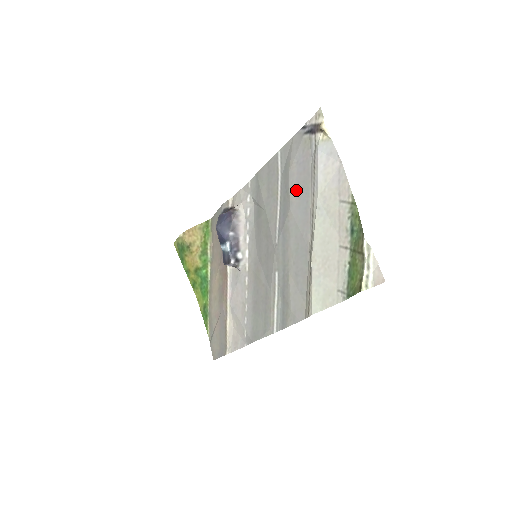
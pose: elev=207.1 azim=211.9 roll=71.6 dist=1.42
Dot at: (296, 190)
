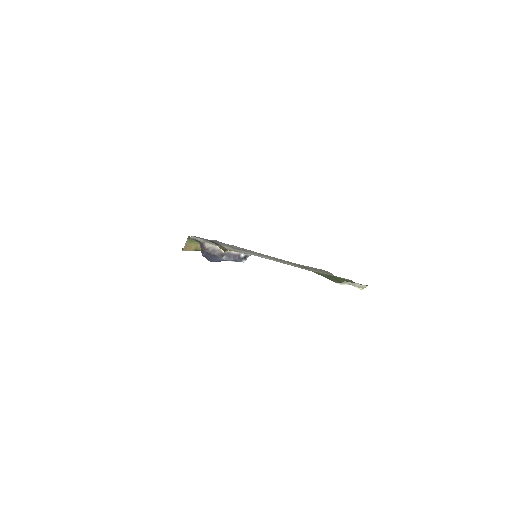
Dot at: occluded
